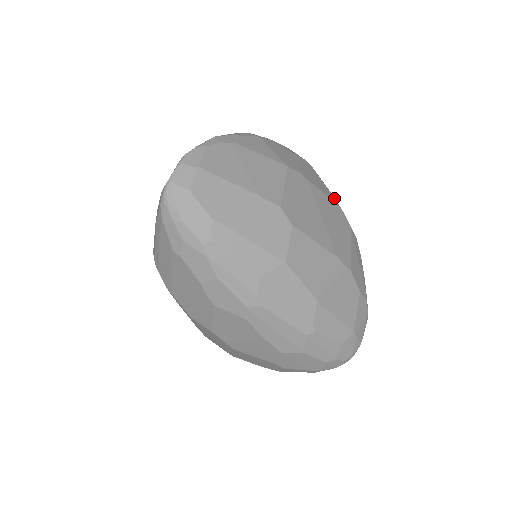
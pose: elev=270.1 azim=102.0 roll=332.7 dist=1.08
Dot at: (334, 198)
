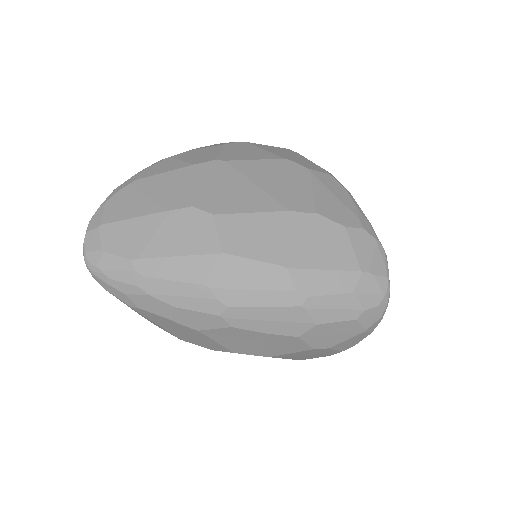
Dot at: (284, 154)
